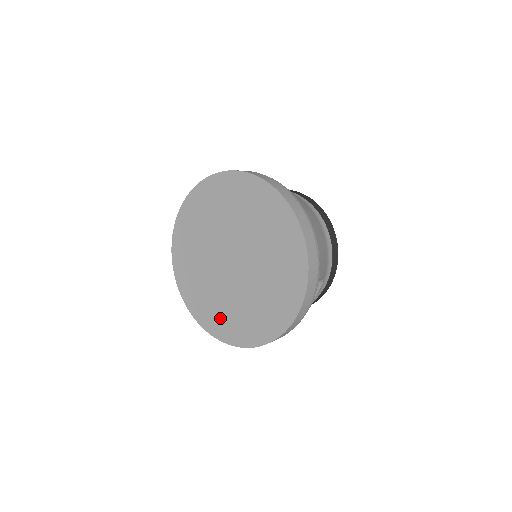
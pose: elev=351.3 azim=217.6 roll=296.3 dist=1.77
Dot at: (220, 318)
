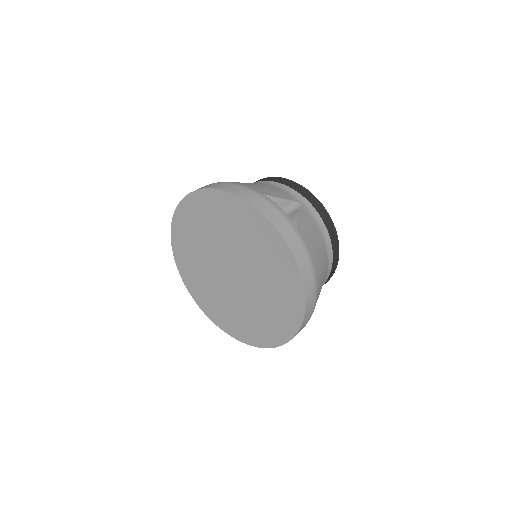
Dot at: (214, 307)
